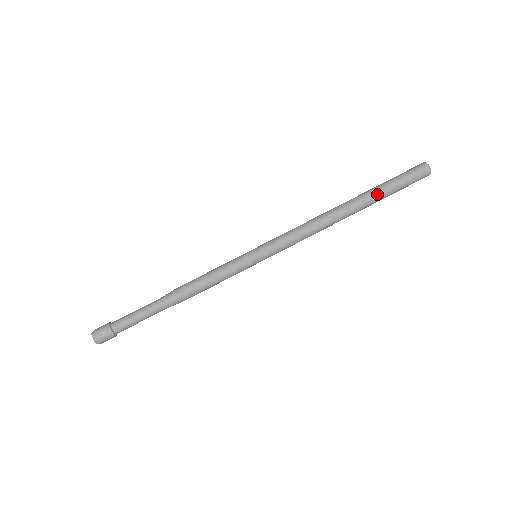
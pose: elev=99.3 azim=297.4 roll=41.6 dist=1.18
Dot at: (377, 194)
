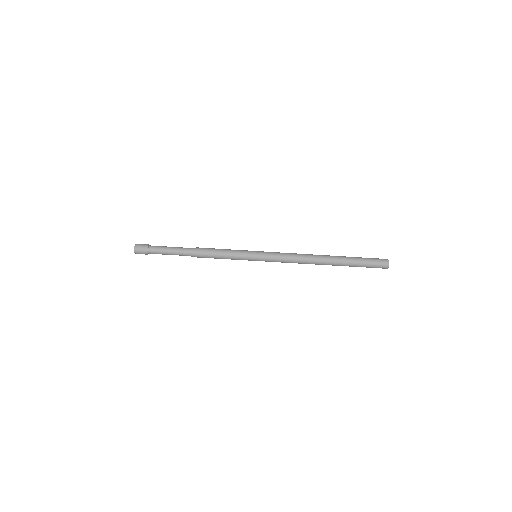
Dot at: (348, 261)
